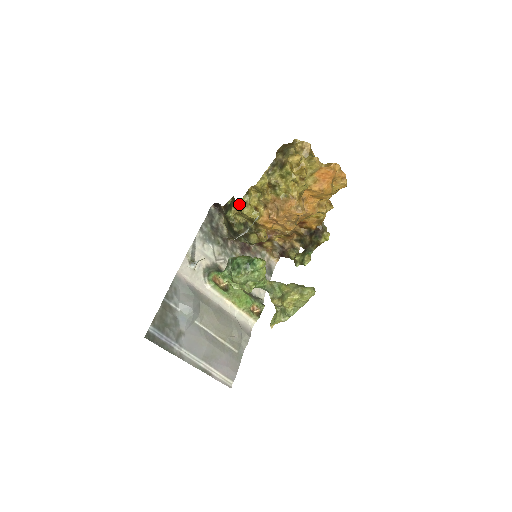
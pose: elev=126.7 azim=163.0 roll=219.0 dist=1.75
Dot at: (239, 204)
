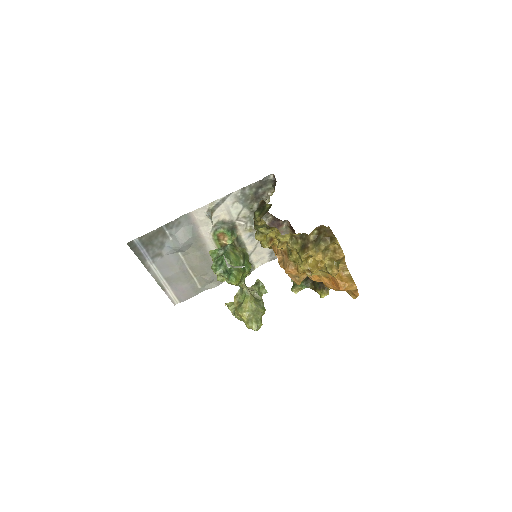
Dot at: (258, 227)
